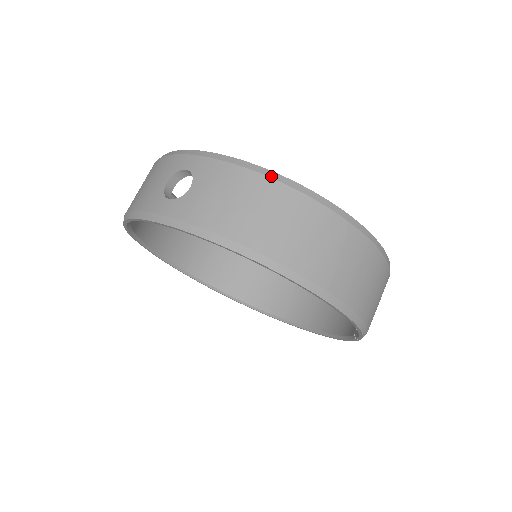
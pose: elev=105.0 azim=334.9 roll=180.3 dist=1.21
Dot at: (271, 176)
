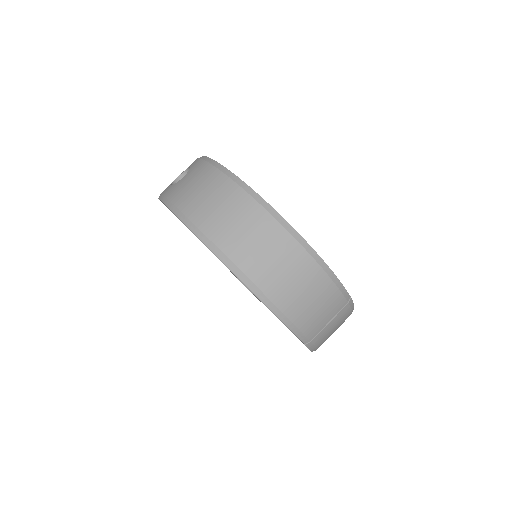
Dot at: (227, 173)
